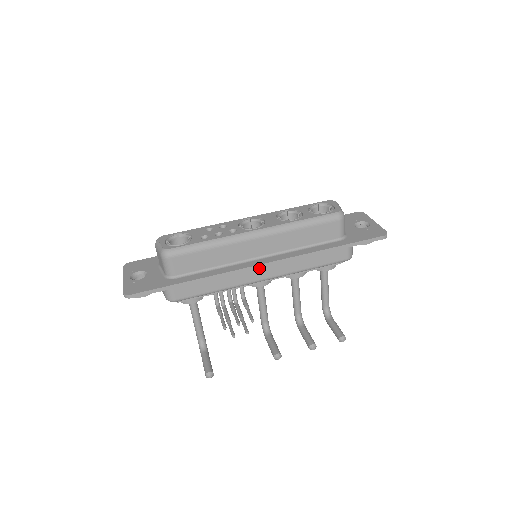
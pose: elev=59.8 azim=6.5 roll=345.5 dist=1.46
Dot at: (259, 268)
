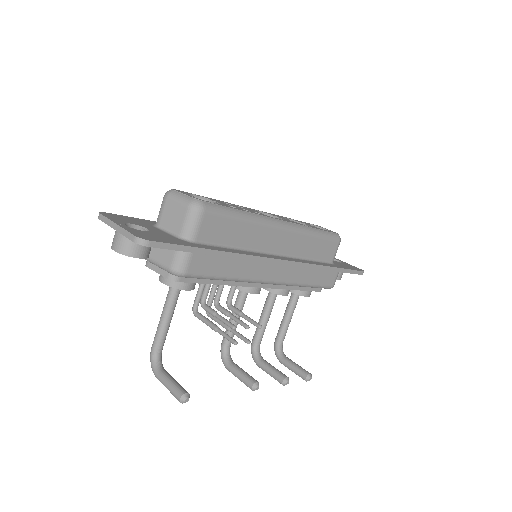
Dot at: (274, 265)
